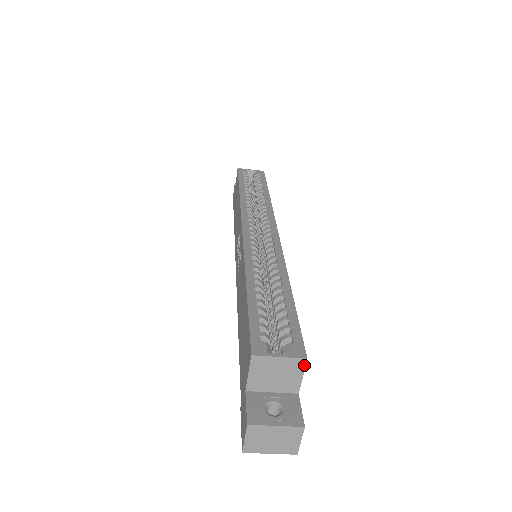
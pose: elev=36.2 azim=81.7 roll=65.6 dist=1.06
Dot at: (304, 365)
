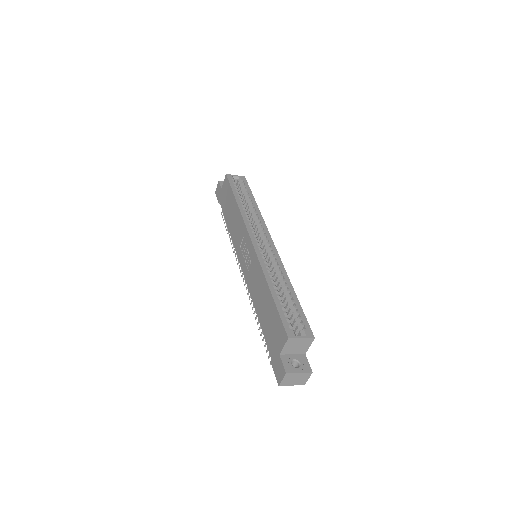
Dot at: (312, 341)
